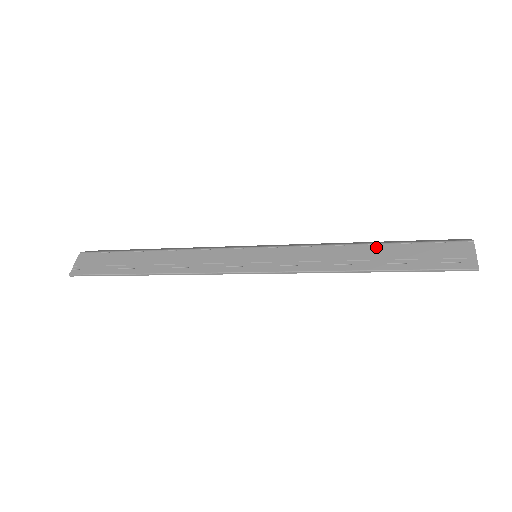
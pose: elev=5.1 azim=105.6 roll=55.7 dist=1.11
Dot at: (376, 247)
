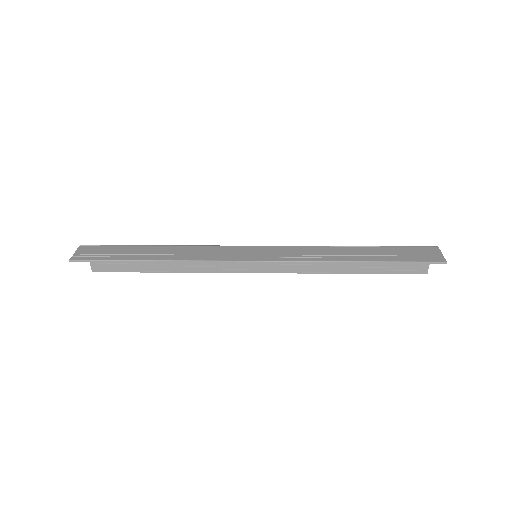
Dot at: (363, 248)
